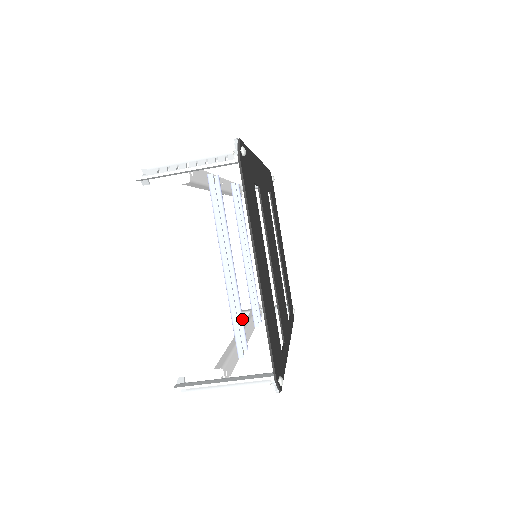
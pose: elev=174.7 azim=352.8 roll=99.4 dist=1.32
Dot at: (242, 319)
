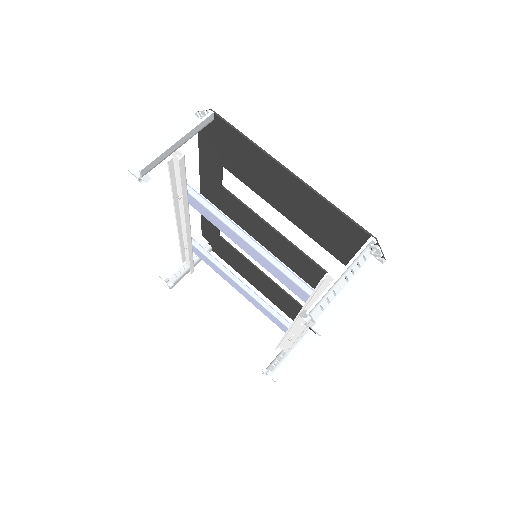
Dot at: occluded
